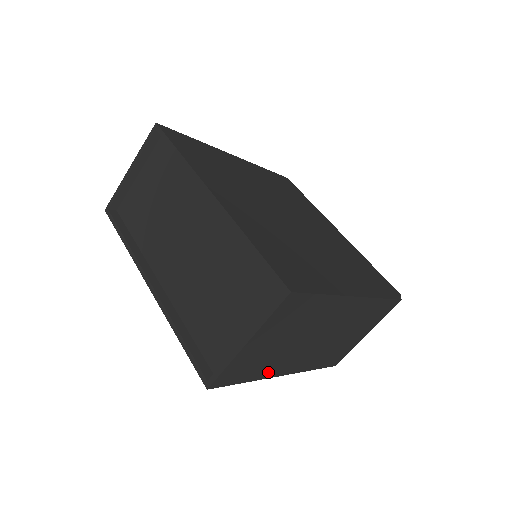
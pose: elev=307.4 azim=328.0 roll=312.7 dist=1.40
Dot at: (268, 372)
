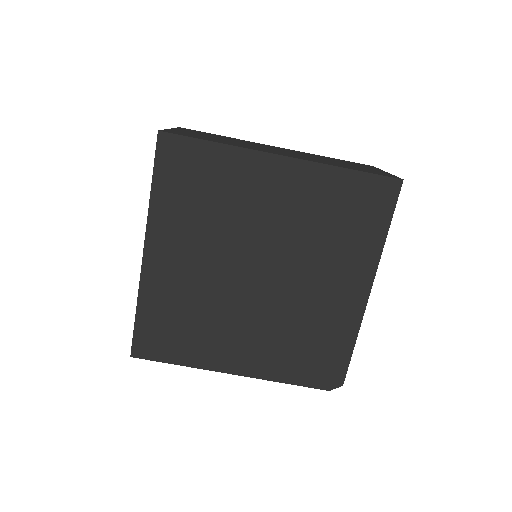
Dot at: occluded
